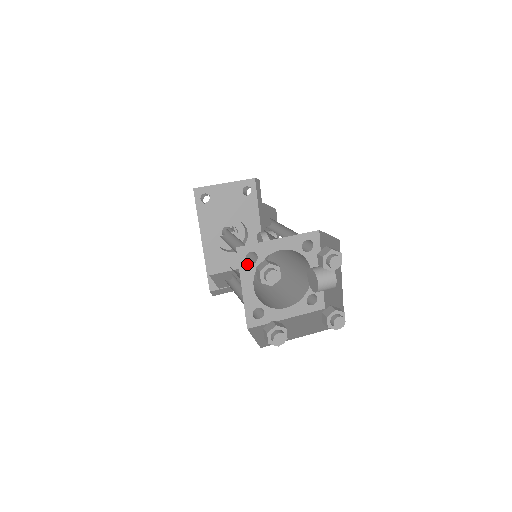
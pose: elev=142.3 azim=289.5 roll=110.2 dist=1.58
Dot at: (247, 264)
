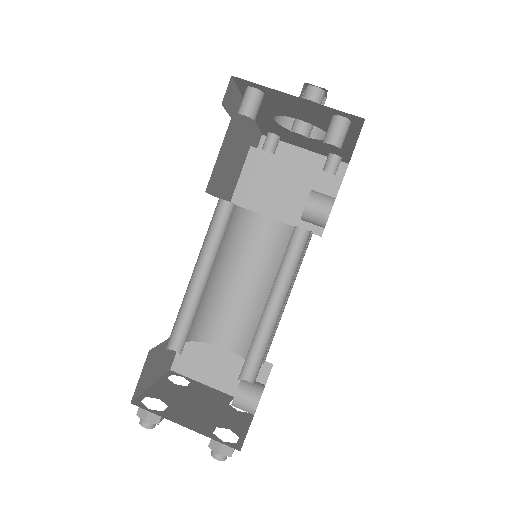
Dot at: (169, 349)
